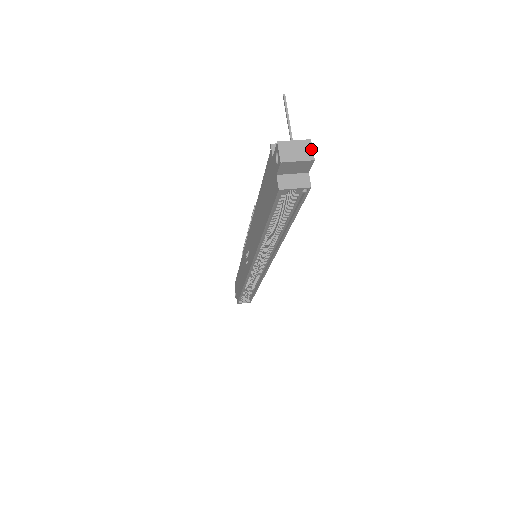
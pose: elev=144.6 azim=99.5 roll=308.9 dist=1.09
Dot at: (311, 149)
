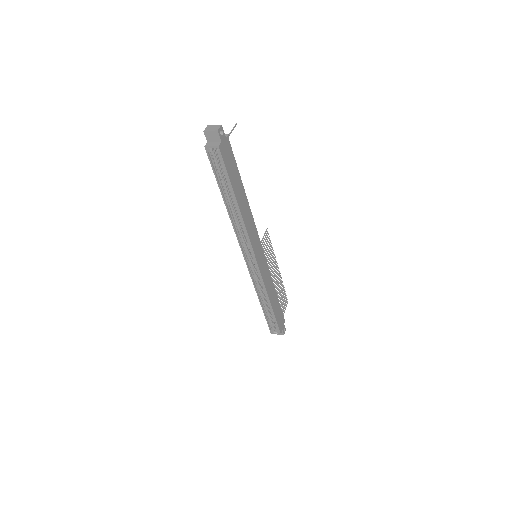
Dot at: (219, 127)
